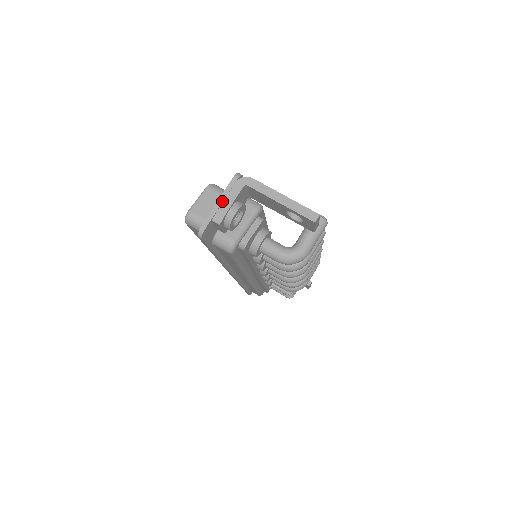
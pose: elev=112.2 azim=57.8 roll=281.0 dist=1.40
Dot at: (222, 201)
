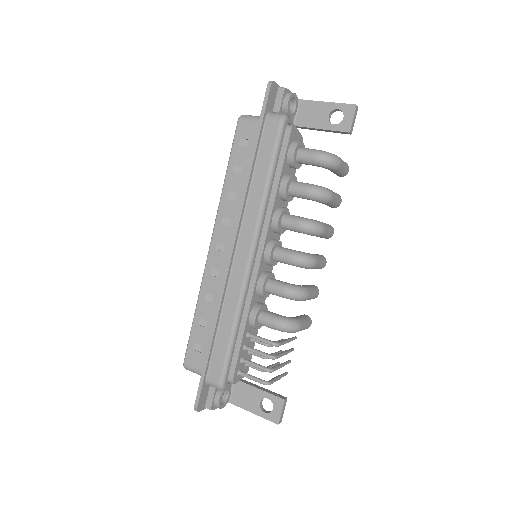
Dot at: occluded
